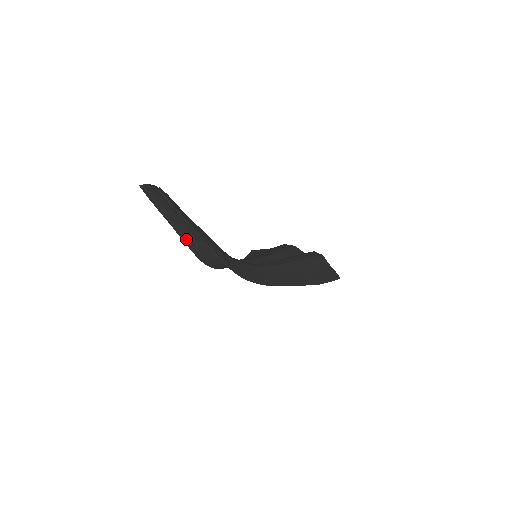
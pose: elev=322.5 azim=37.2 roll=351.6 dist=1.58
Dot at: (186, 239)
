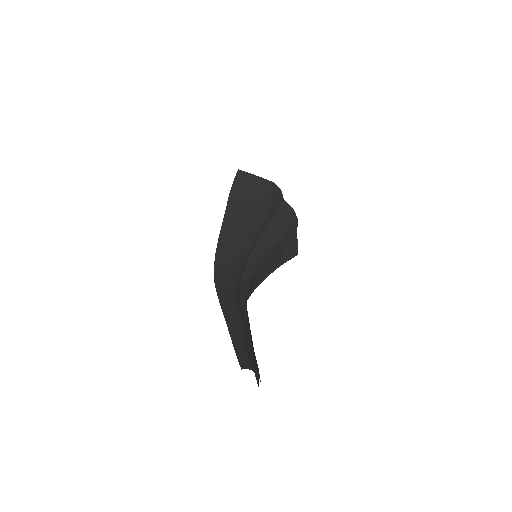
Dot at: (225, 308)
